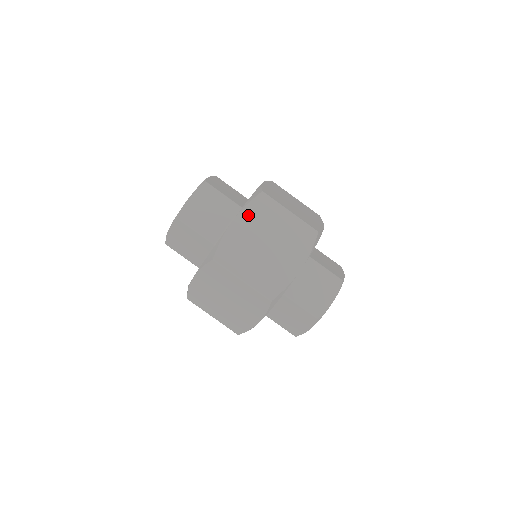
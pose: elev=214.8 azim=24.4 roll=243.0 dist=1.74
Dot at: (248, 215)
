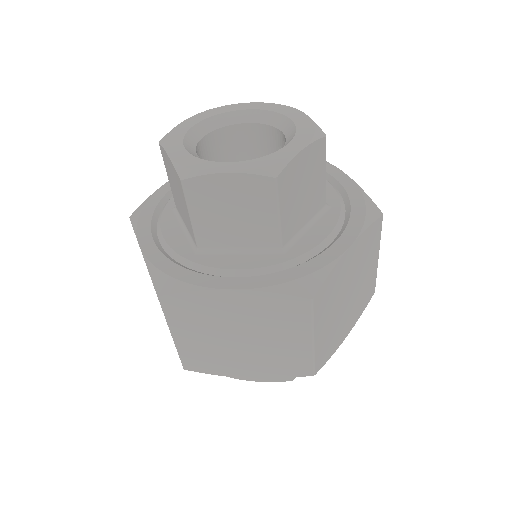
Dot at: (362, 243)
